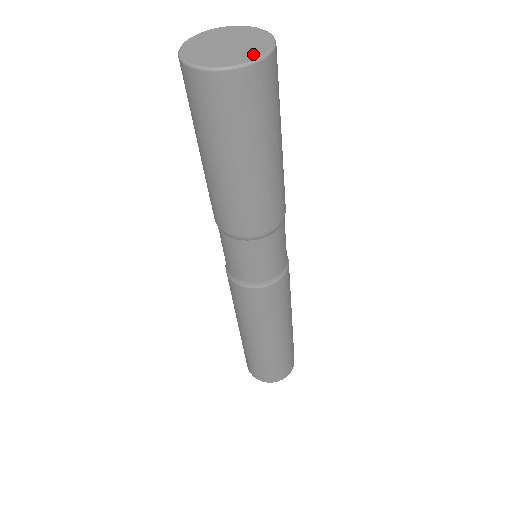
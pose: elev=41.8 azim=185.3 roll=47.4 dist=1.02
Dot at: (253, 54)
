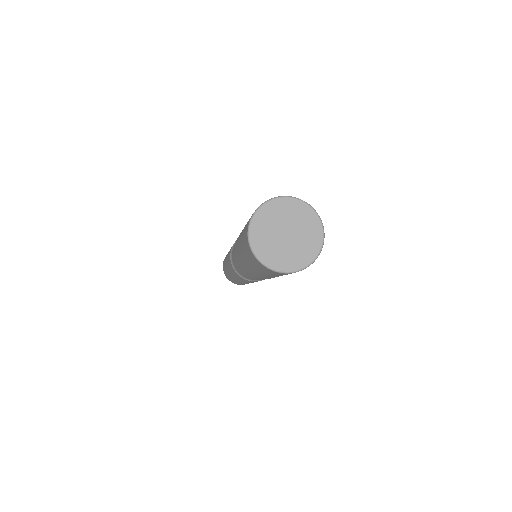
Dot at: (316, 236)
